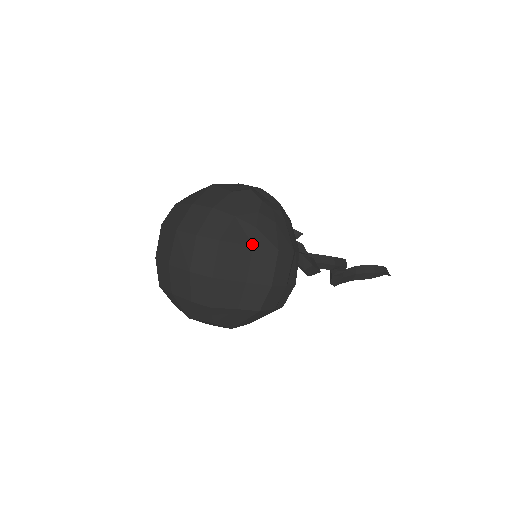
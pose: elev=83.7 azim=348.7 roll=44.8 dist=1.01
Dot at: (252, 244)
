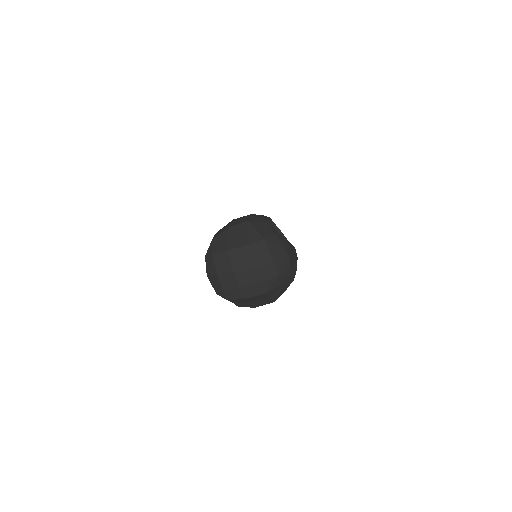
Dot at: (271, 297)
